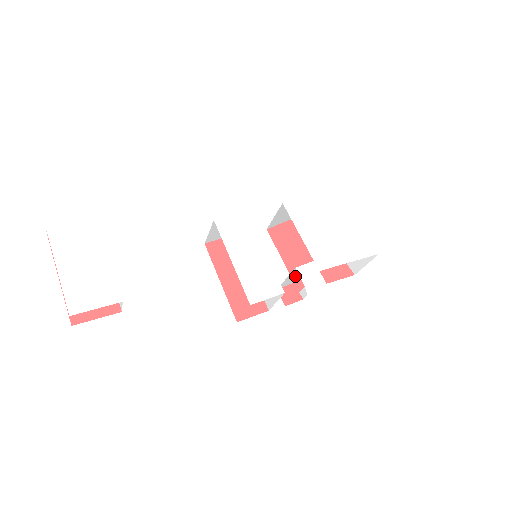
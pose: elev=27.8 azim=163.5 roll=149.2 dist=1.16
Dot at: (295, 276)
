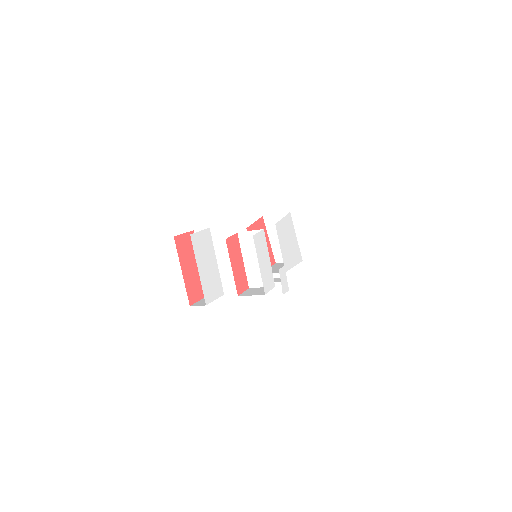
Dot at: occluded
